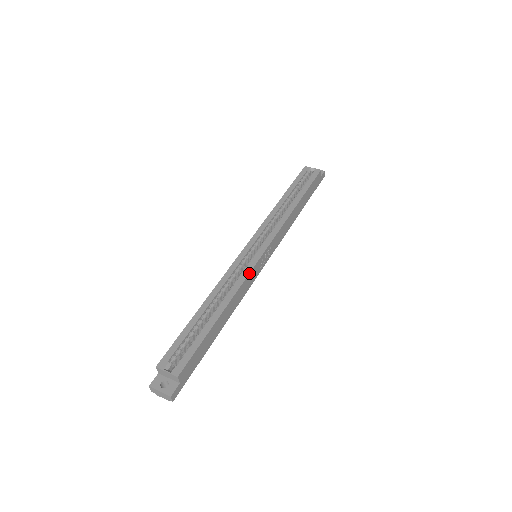
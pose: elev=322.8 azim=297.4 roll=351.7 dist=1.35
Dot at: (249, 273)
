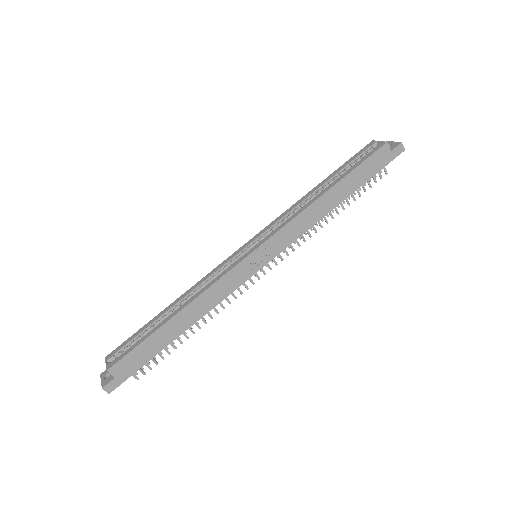
Dot at: (224, 275)
